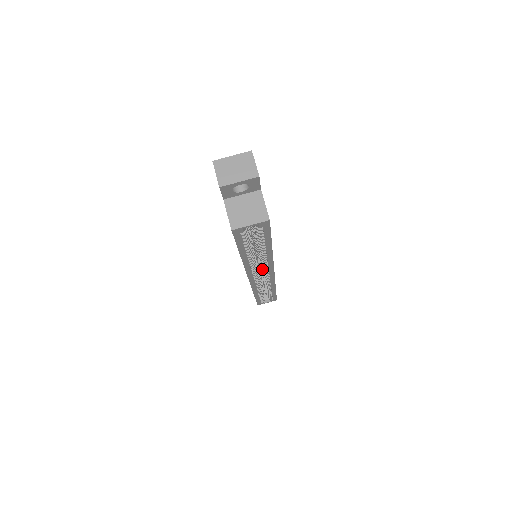
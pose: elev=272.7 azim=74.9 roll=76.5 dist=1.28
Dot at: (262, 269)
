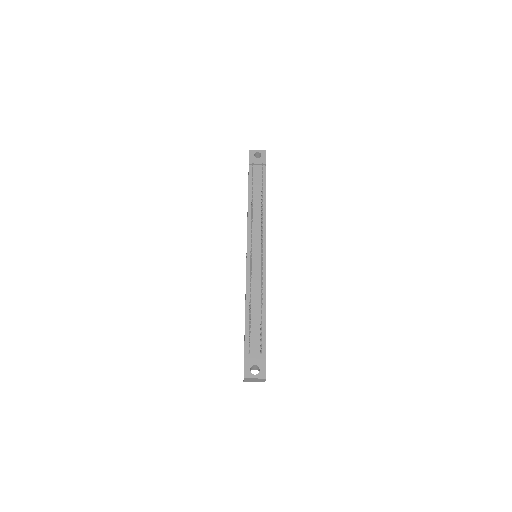
Dot at: occluded
